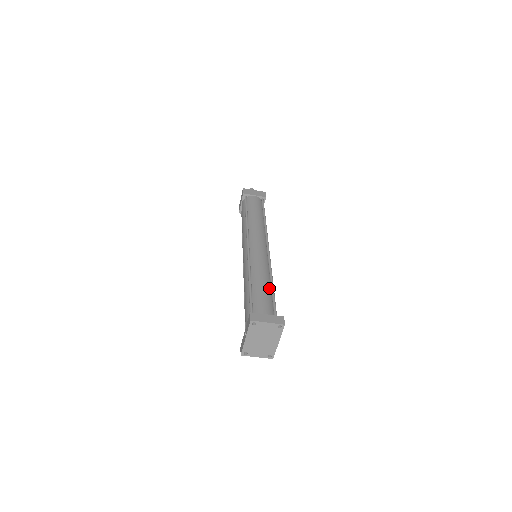
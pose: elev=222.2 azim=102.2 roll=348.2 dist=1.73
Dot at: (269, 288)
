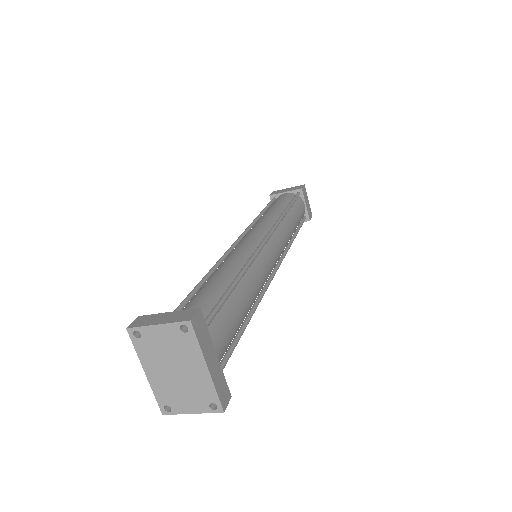
Dot at: (229, 282)
